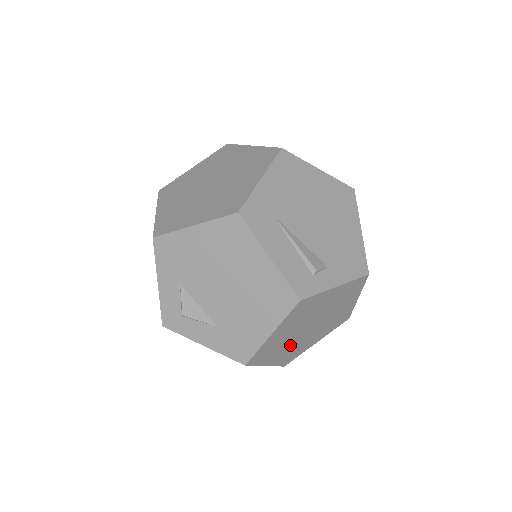
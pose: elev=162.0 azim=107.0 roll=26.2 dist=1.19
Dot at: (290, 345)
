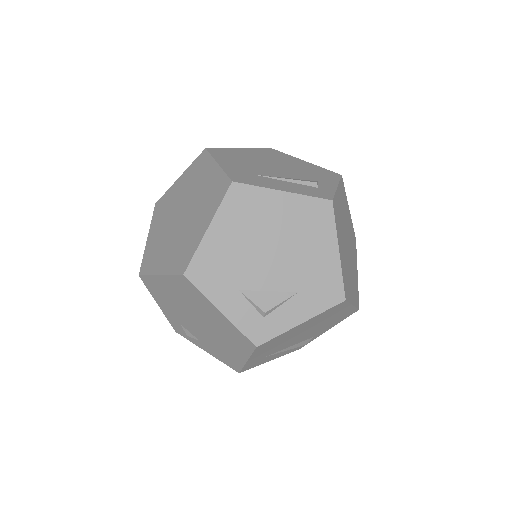
Dot at: (350, 273)
